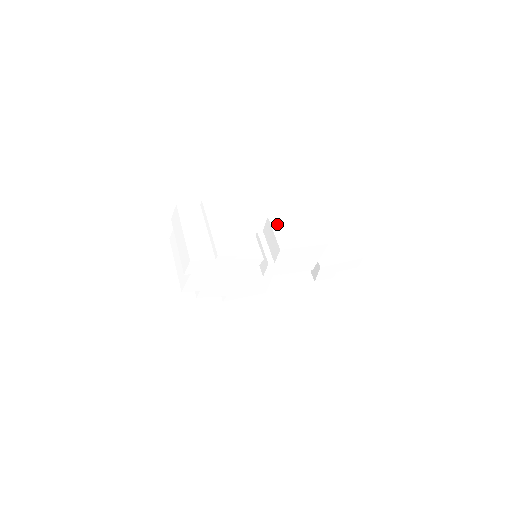
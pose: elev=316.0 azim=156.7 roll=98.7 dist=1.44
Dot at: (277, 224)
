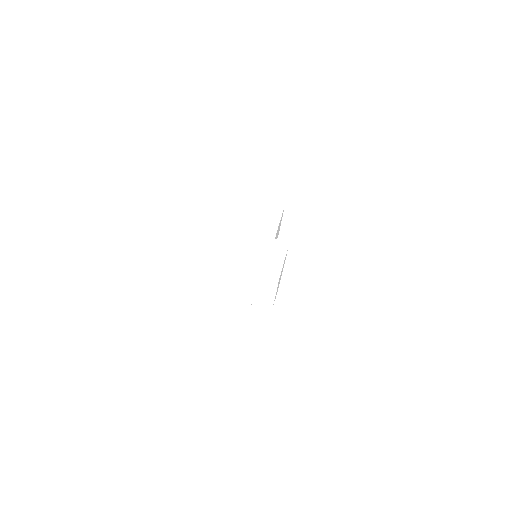
Dot at: (253, 224)
